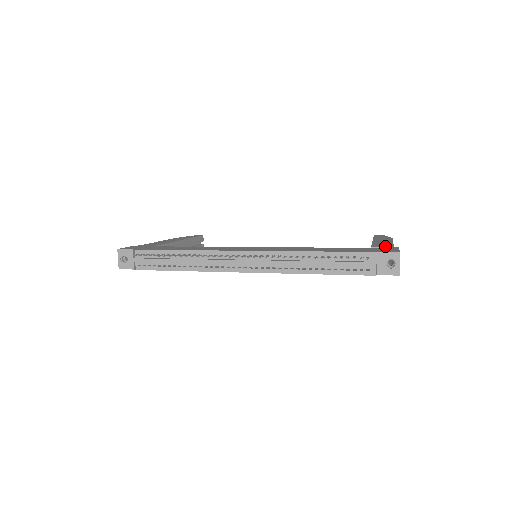
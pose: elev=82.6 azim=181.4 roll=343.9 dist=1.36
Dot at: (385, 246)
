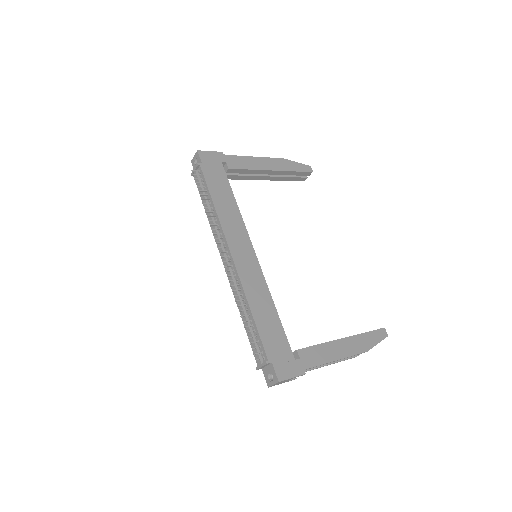
Dot at: (306, 361)
